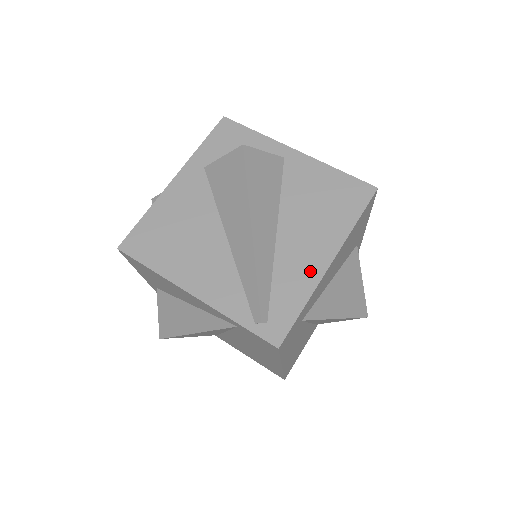
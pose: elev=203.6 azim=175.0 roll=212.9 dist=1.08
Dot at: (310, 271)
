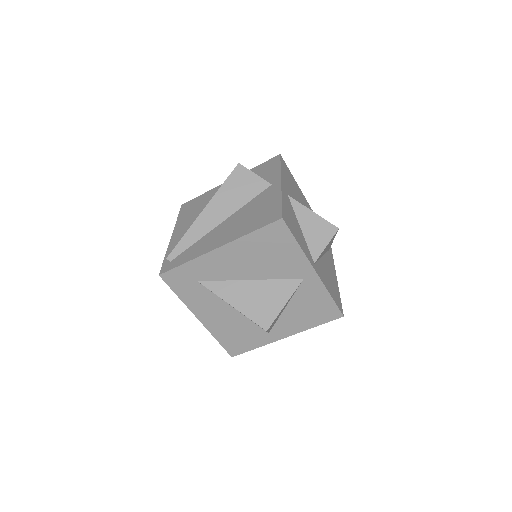
Dot at: (207, 247)
